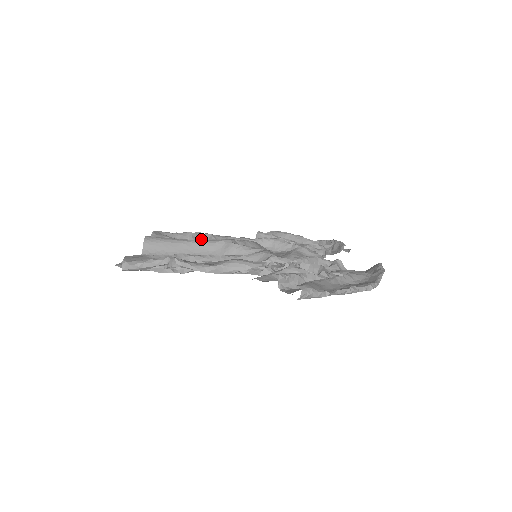
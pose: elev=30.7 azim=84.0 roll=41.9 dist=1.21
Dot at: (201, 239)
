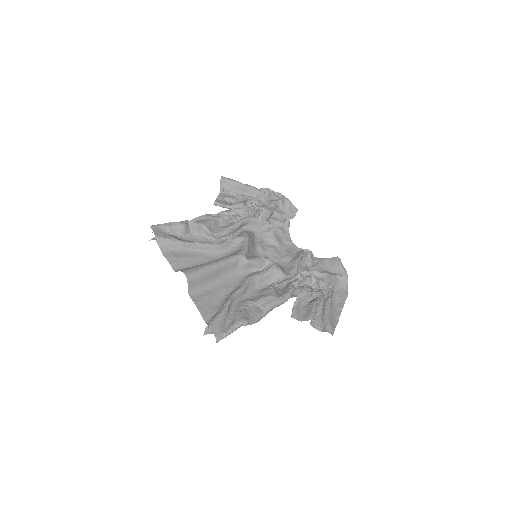
Dot at: (195, 229)
